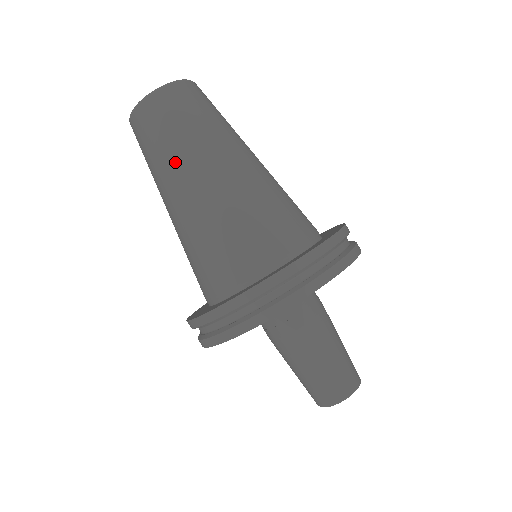
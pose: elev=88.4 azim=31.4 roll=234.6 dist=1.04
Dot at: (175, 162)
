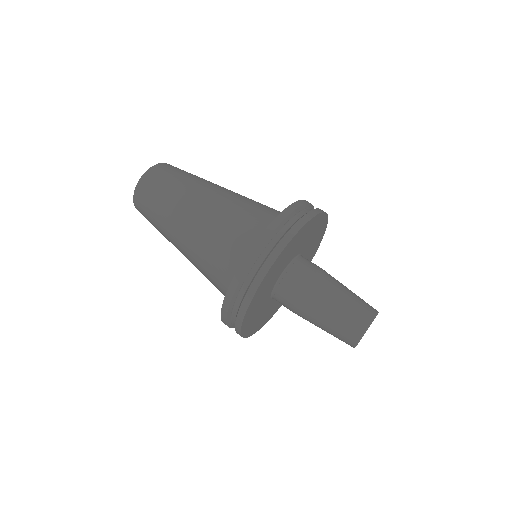
Dot at: (193, 183)
